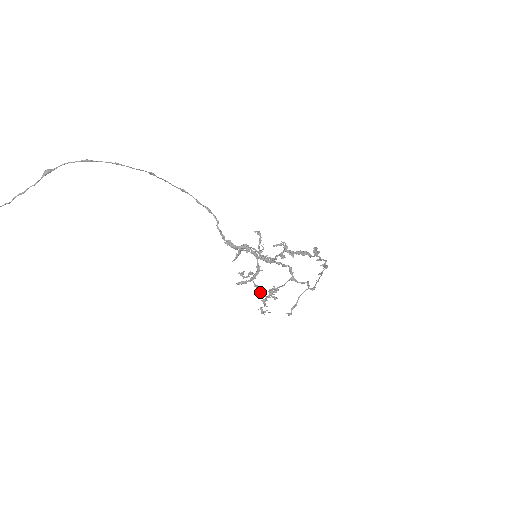
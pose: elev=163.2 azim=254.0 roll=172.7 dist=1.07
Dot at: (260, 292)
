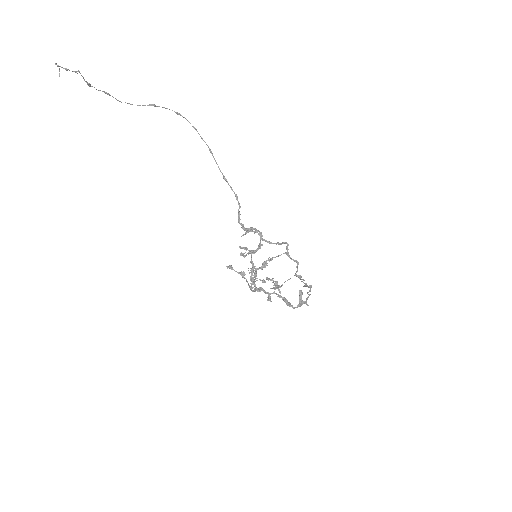
Dot at: (253, 270)
